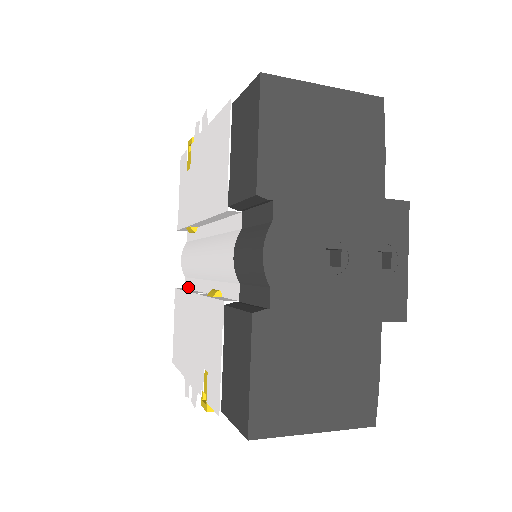
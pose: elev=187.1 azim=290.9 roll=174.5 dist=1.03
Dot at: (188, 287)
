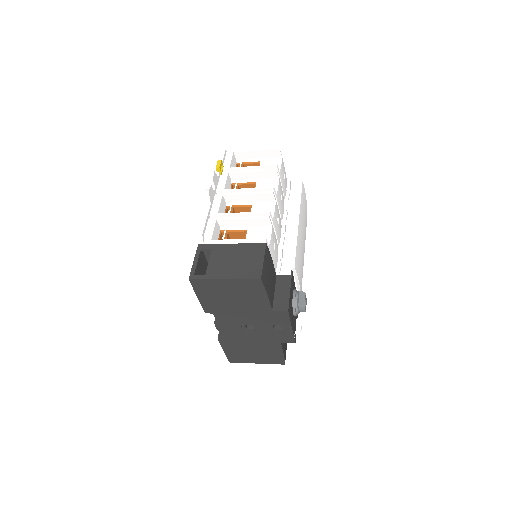
Dot at: occluded
